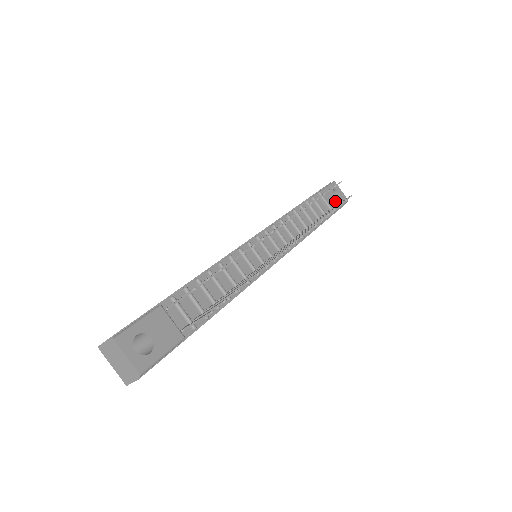
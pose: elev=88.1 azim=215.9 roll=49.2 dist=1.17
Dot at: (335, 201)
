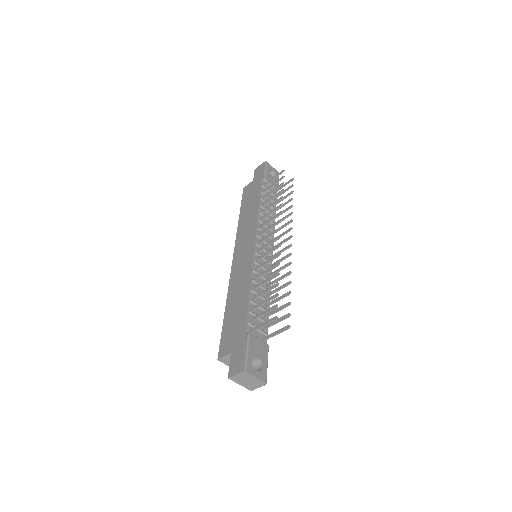
Dot at: (274, 180)
